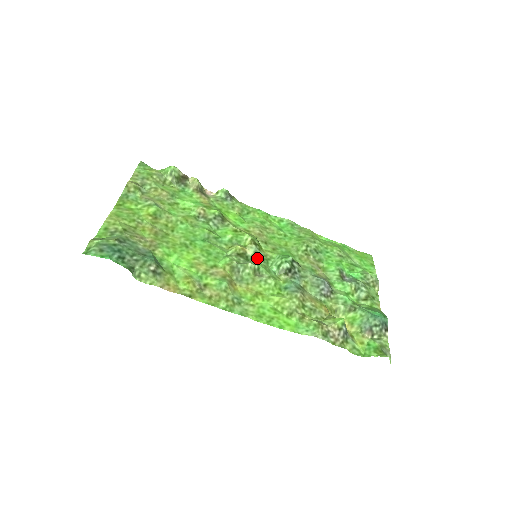
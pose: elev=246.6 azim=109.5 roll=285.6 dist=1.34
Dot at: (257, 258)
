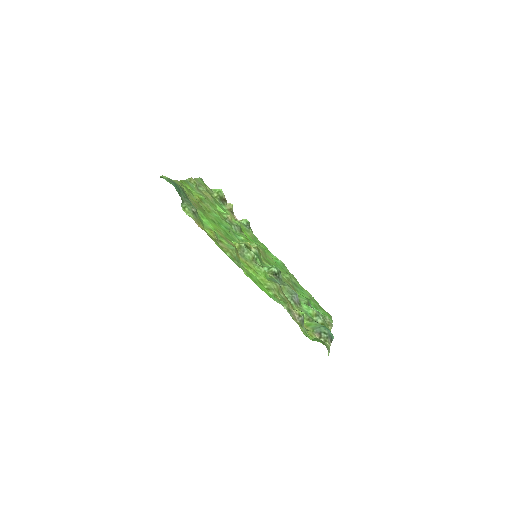
Dot at: (257, 256)
